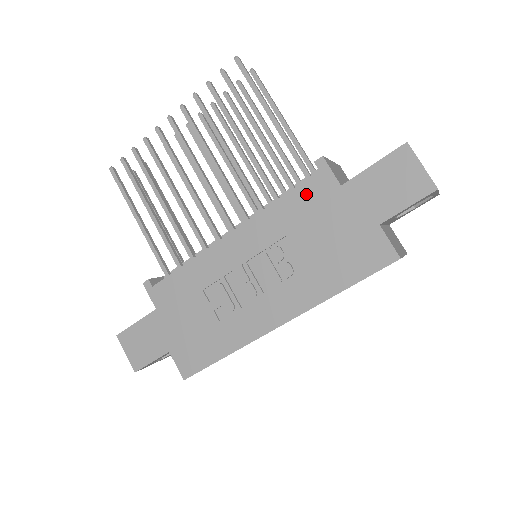
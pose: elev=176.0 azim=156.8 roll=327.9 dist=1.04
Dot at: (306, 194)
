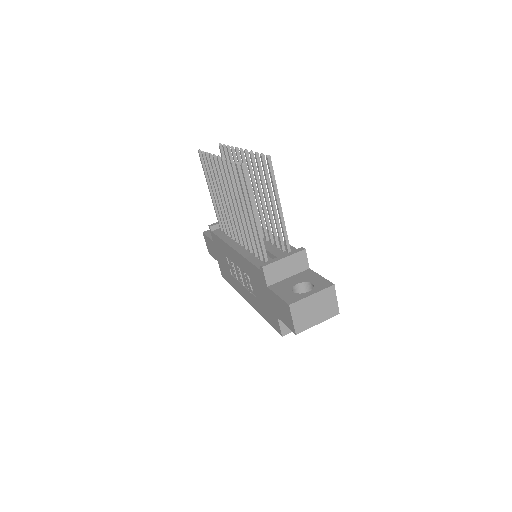
Dot at: (256, 272)
